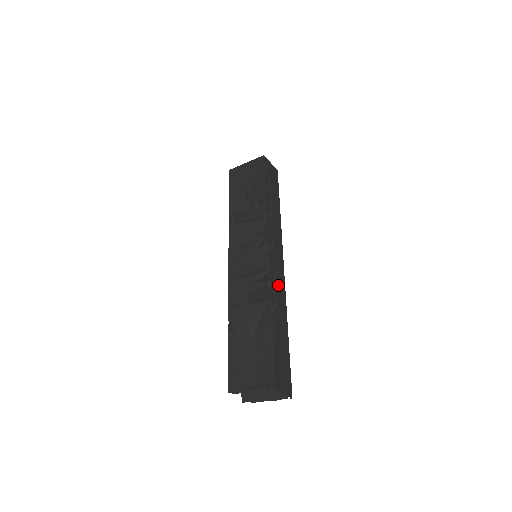
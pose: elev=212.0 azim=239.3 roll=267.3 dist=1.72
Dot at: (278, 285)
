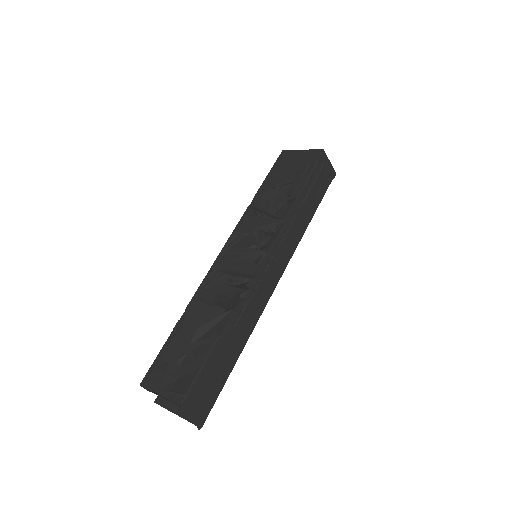
Dot at: (256, 299)
